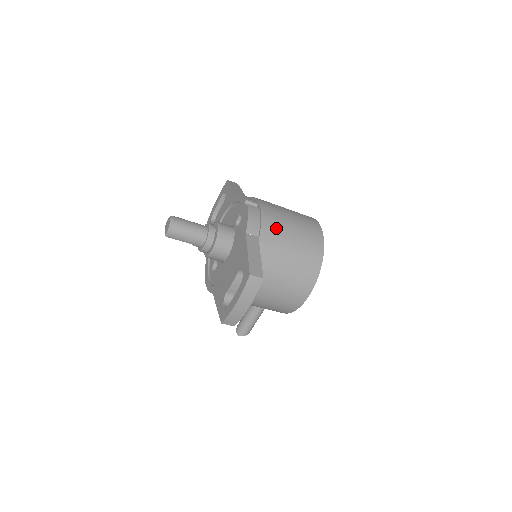
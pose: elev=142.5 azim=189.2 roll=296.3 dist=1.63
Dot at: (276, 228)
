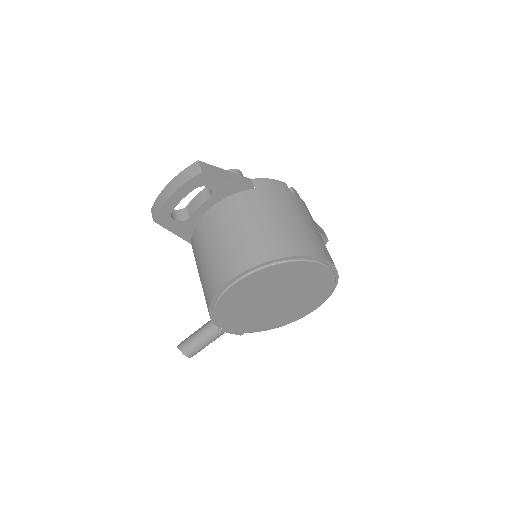
Dot at: (278, 202)
